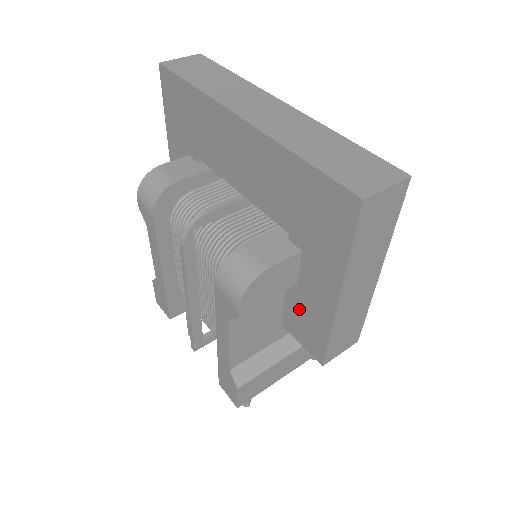
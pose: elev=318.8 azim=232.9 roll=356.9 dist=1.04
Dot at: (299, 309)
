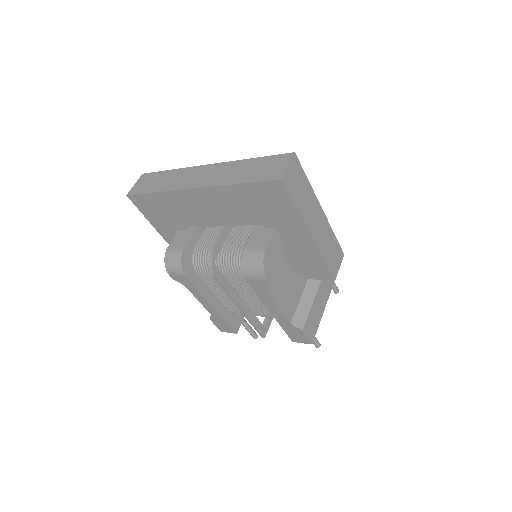
Dot at: (299, 260)
